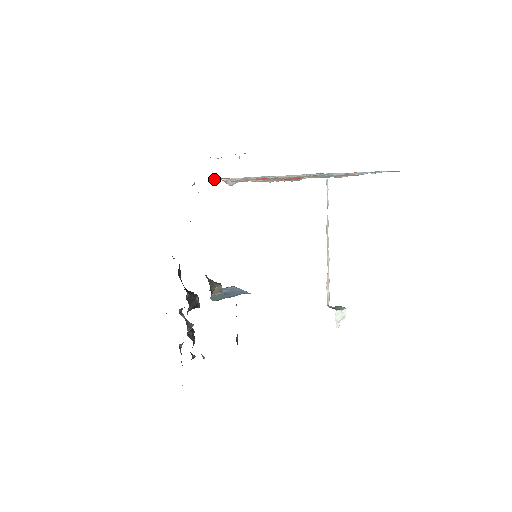
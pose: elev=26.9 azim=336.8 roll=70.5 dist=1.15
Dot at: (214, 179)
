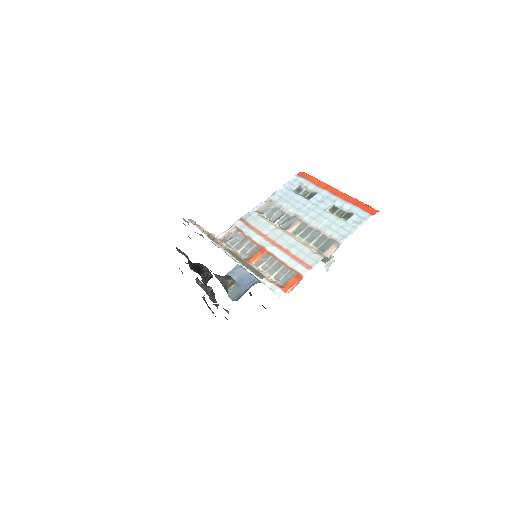
Dot at: (213, 242)
